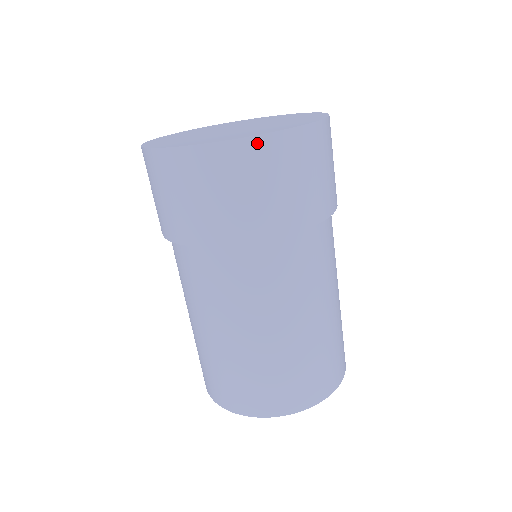
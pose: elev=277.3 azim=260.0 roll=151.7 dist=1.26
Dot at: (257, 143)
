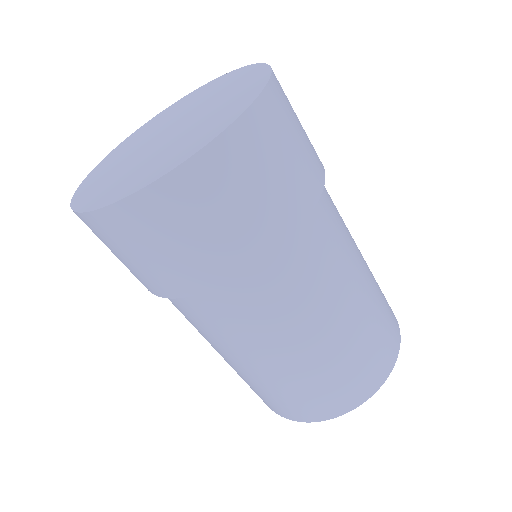
Dot at: (168, 184)
